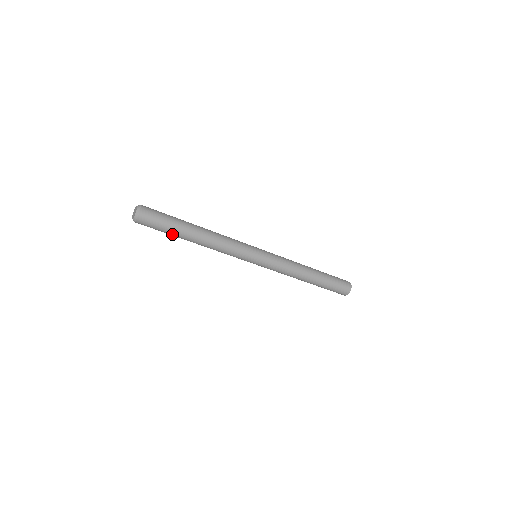
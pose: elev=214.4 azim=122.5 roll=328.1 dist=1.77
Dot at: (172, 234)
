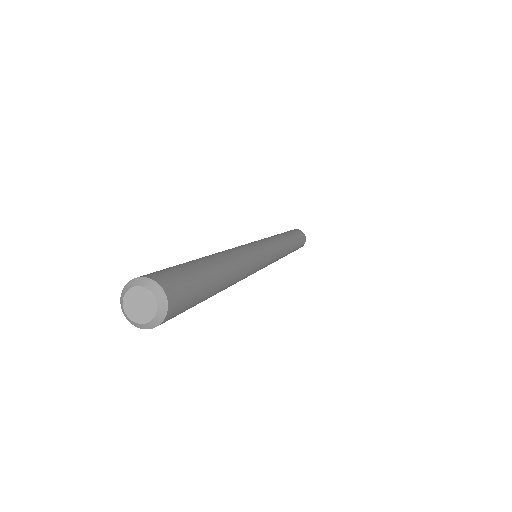
Dot at: occluded
